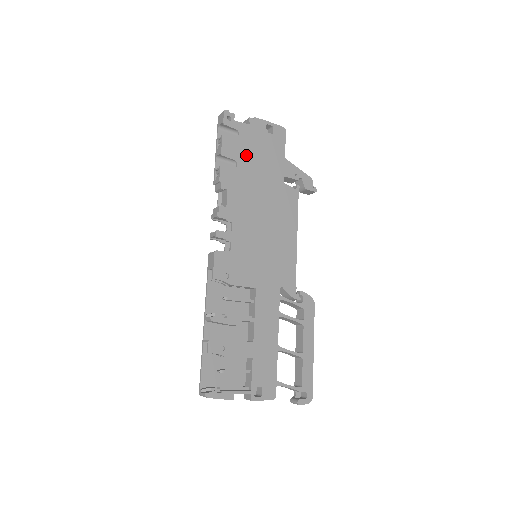
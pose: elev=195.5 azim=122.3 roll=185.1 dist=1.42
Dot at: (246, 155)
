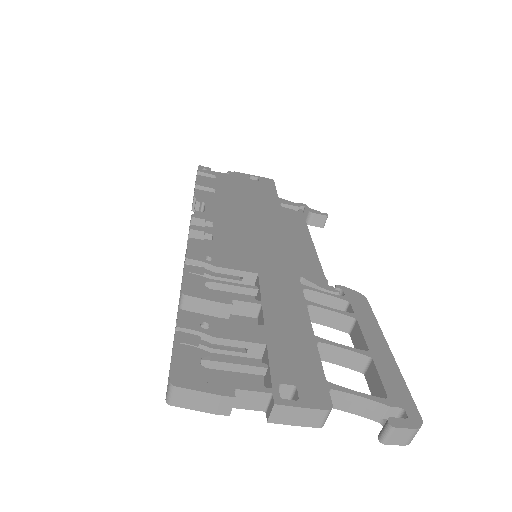
Dot at: (227, 188)
